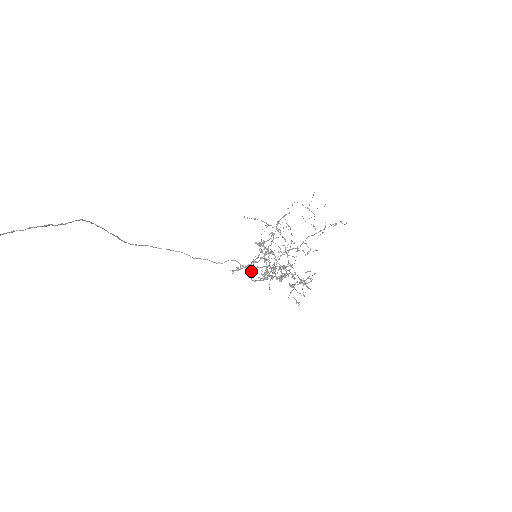
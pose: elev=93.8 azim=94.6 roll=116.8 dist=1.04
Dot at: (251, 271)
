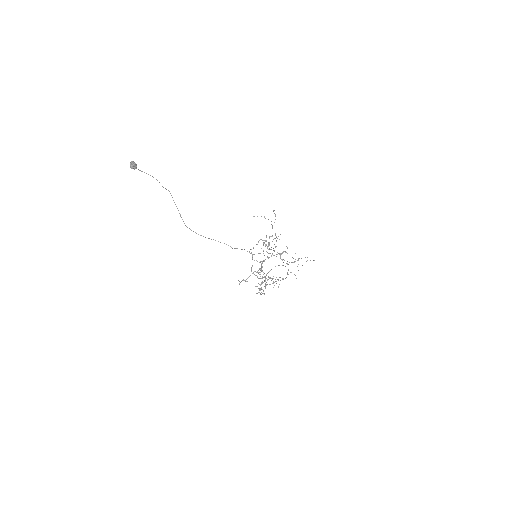
Dot at: (252, 259)
